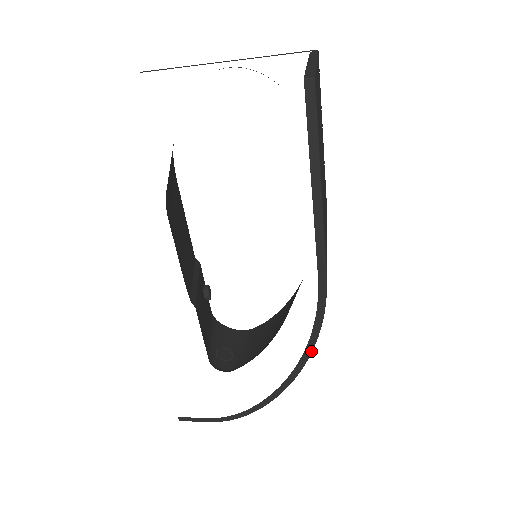
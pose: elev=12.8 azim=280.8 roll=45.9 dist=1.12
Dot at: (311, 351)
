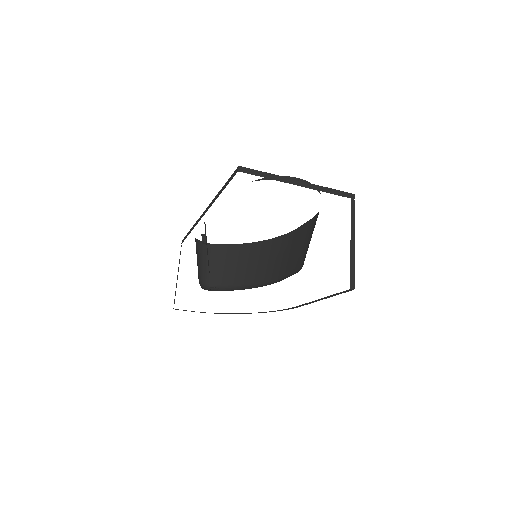
Dot at: occluded
